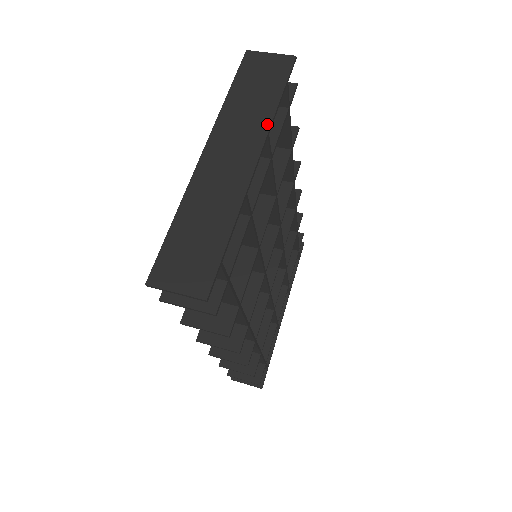
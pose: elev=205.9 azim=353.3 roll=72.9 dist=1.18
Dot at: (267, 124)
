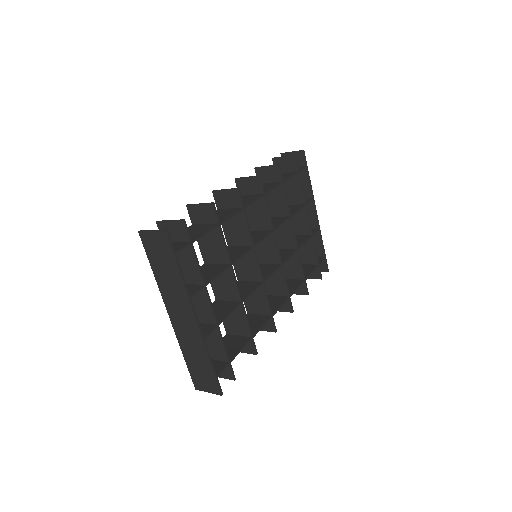
Dot at: (185, 292)
